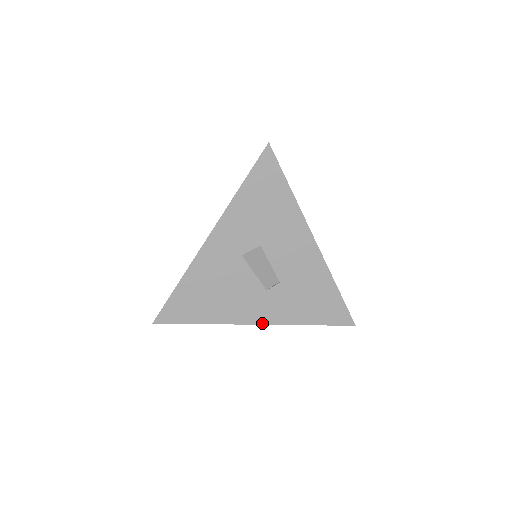
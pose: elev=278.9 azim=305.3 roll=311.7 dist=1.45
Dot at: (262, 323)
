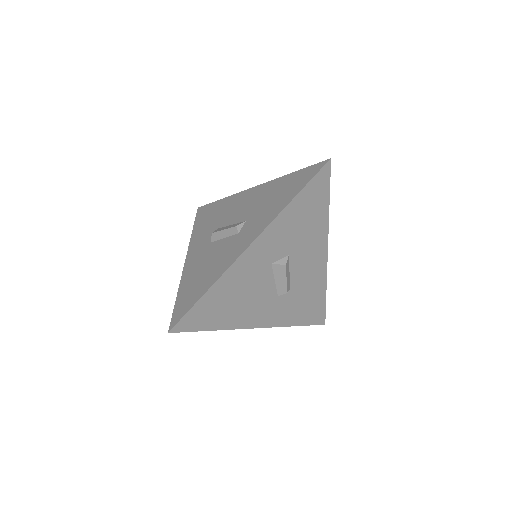
Dot at: (263, 326)
